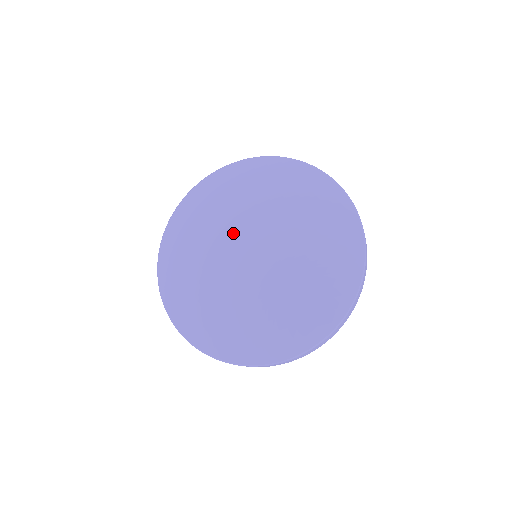
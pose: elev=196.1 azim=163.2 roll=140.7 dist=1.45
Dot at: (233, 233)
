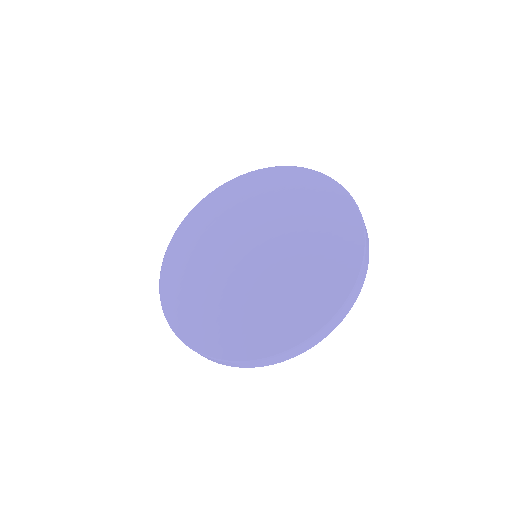
Dot at: (231, 234)
